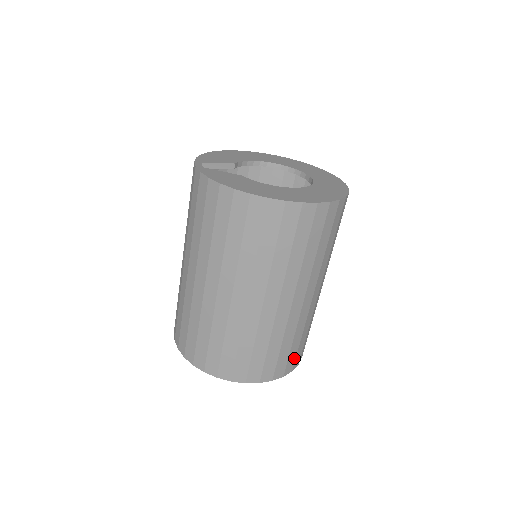
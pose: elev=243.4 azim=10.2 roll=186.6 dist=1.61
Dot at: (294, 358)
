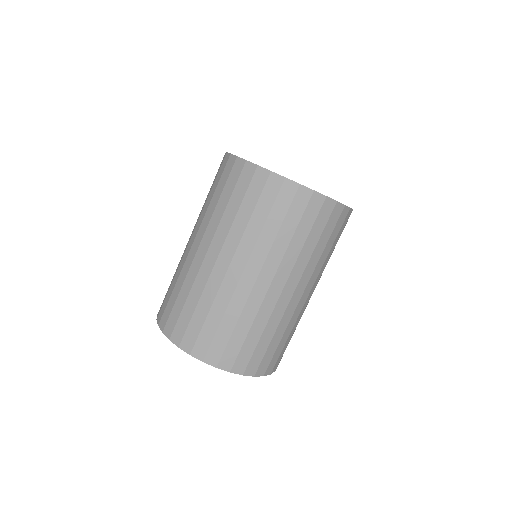
Dot at: (235, 355)
